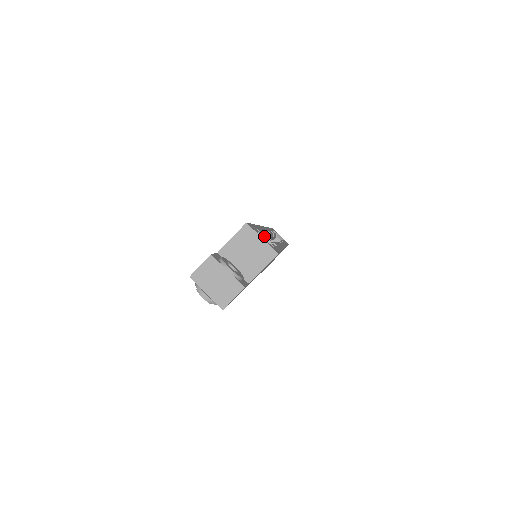
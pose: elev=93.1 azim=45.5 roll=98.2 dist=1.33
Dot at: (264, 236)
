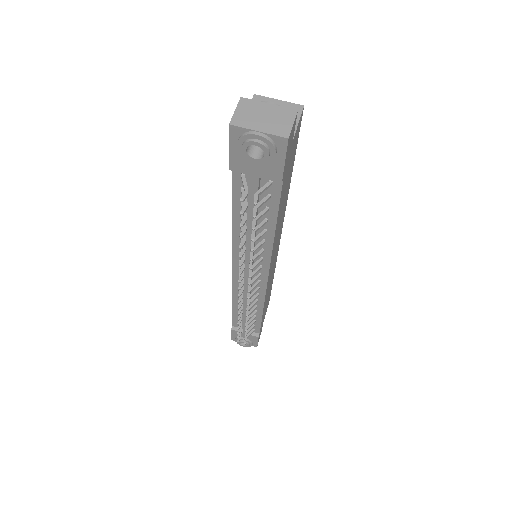
Dot at: occluded
